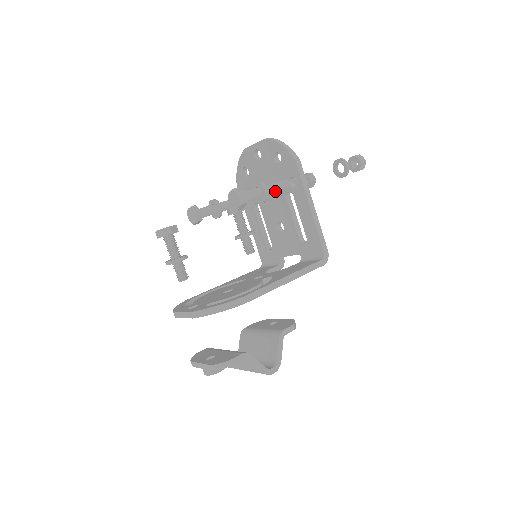
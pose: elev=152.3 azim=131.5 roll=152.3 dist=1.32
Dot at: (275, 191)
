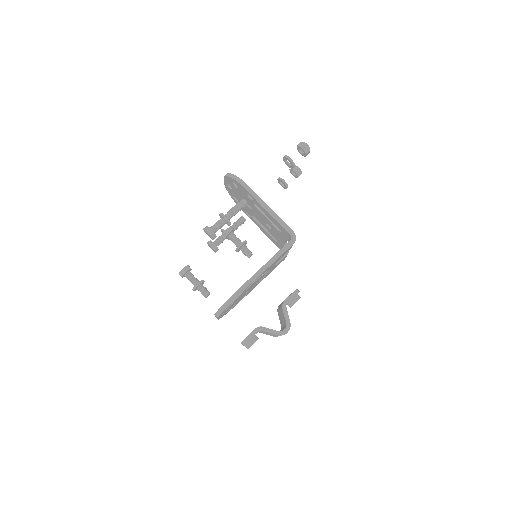
Dot at: (235, 212)
